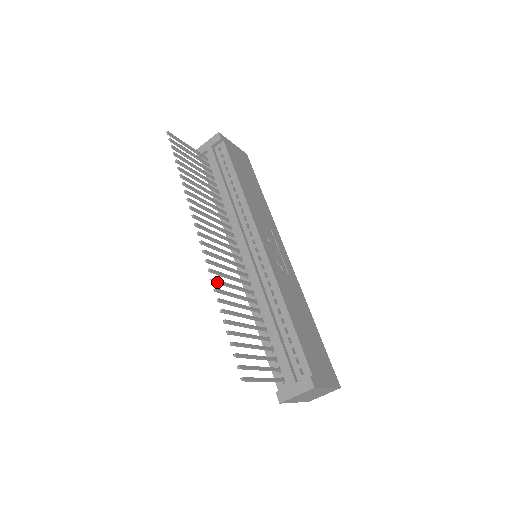
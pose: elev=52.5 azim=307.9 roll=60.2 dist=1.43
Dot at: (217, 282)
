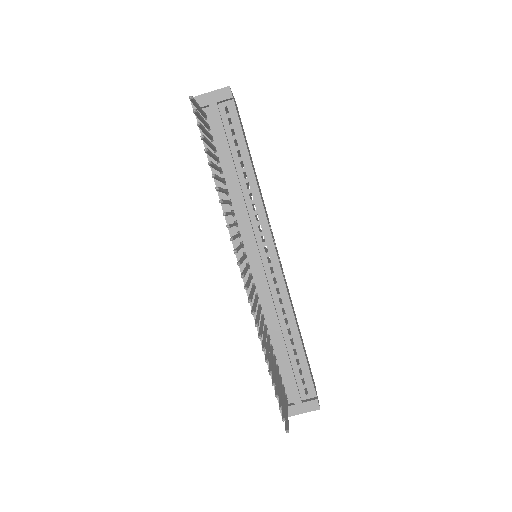
Dot at: occluded
